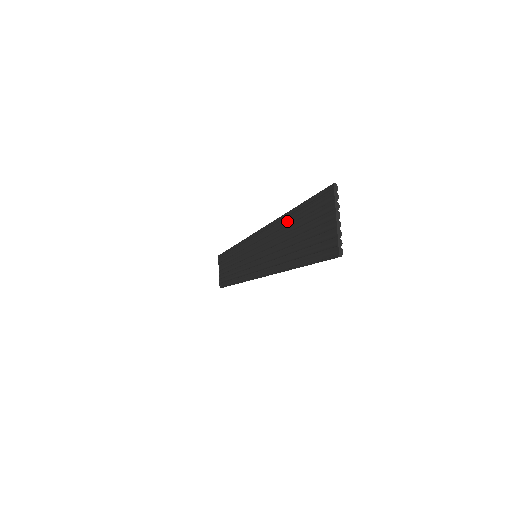
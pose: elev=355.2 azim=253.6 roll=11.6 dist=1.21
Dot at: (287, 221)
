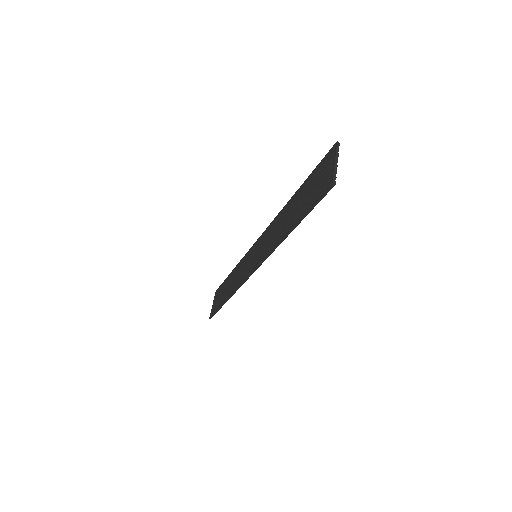
Dot at: (292, 201)
